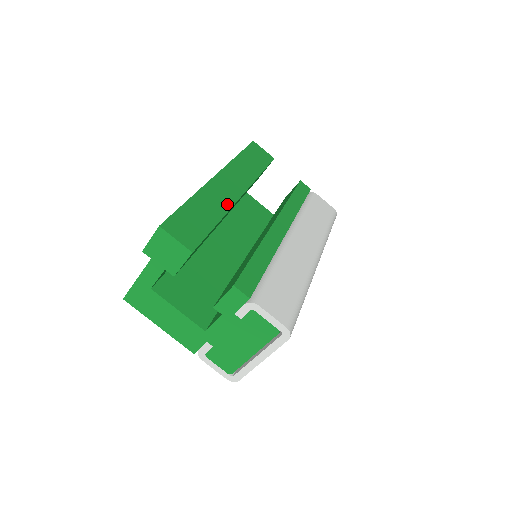
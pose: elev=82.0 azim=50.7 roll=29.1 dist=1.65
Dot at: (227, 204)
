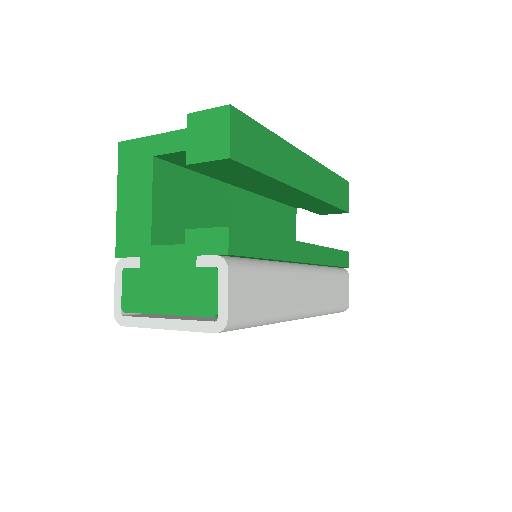
Dot at: (291, 179)
